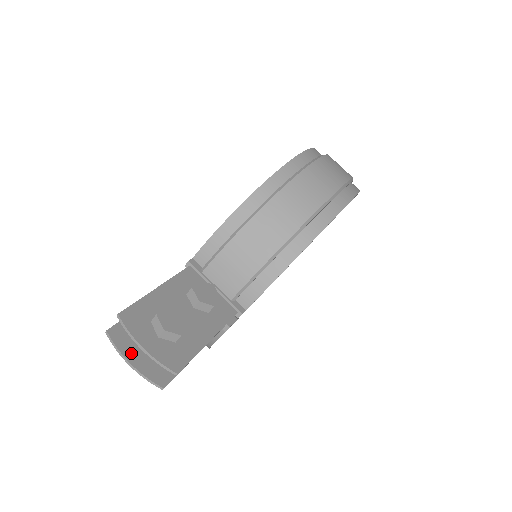
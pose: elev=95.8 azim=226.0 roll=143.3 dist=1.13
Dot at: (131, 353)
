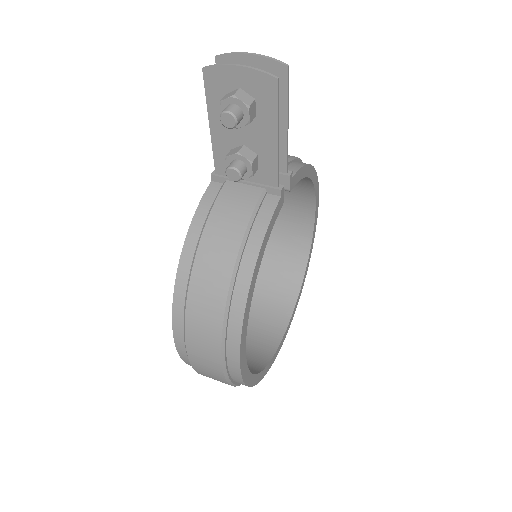
Dot at: (234, 73)
